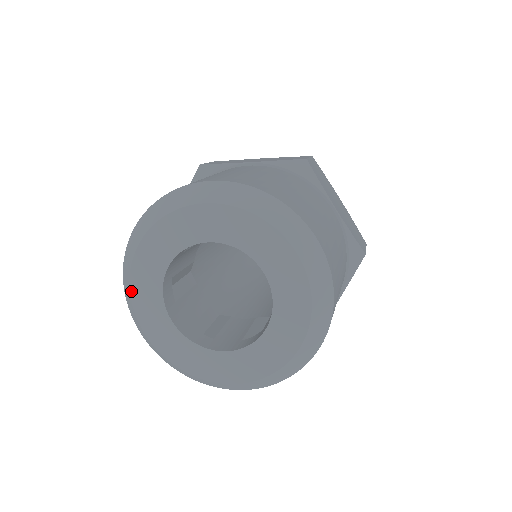
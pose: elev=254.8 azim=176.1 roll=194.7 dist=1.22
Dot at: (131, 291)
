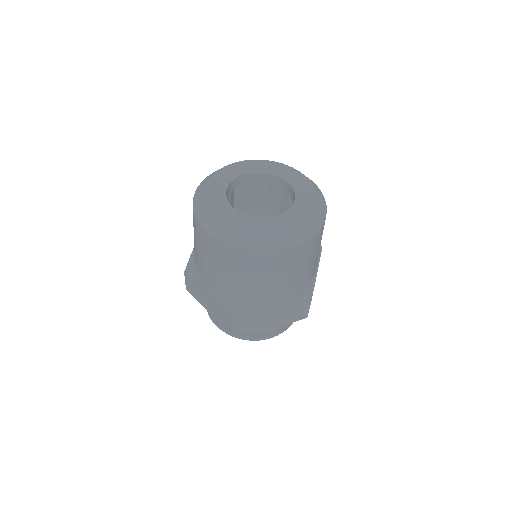
Dot at: (205, 200)
